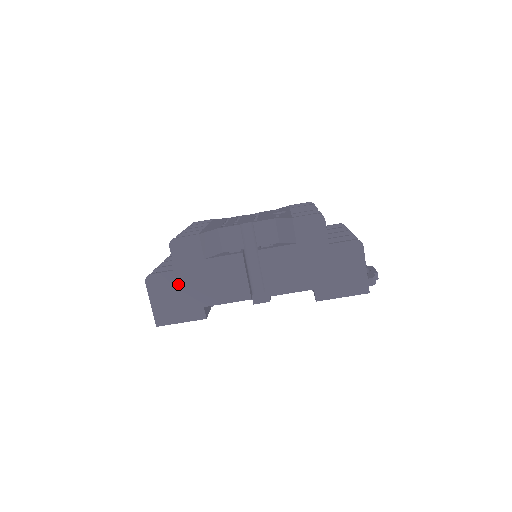
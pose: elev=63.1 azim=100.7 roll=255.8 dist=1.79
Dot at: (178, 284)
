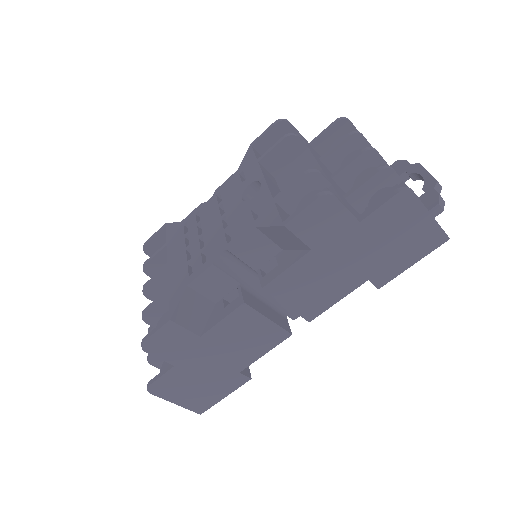
Dot at: (190, 374)
